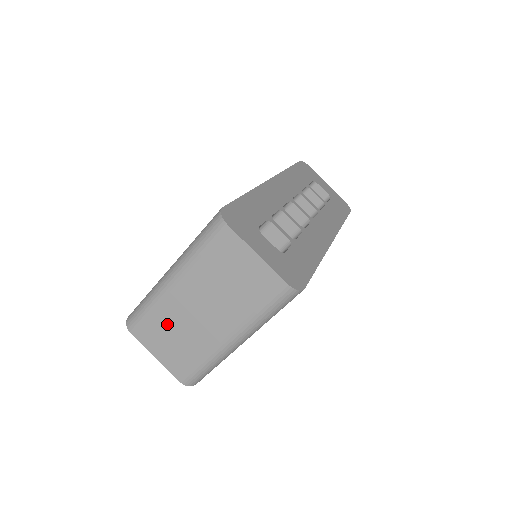
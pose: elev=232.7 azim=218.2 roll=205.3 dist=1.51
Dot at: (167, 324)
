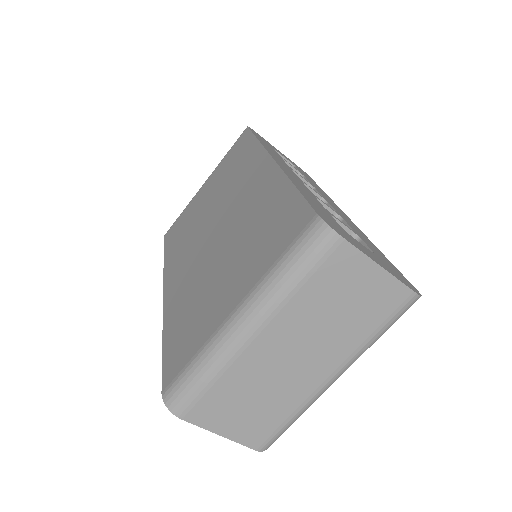
Dot at: (241, 389)
